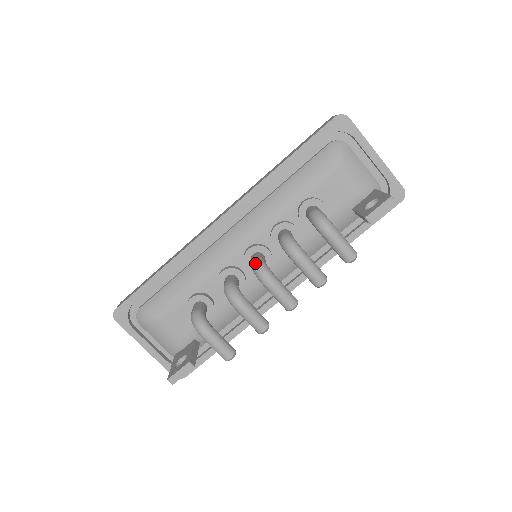
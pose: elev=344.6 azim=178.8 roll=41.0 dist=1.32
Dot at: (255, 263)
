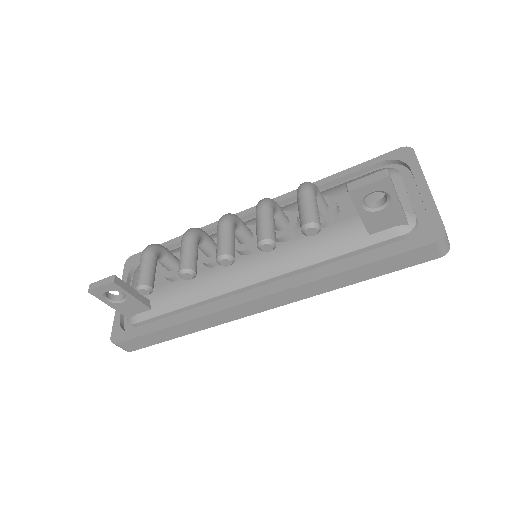
Dot at: occluded
